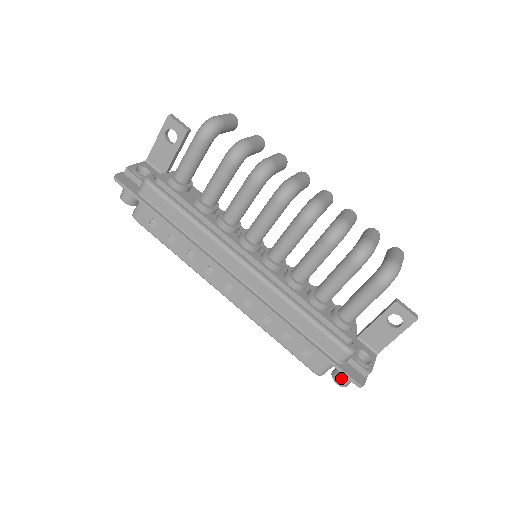
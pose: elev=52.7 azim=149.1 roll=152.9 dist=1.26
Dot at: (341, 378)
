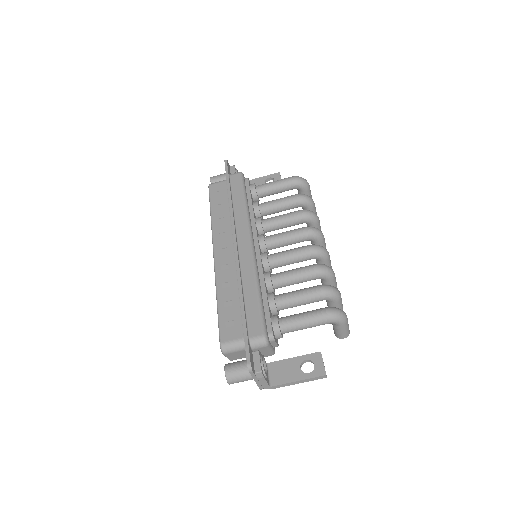
Dot at: (233, 366)
